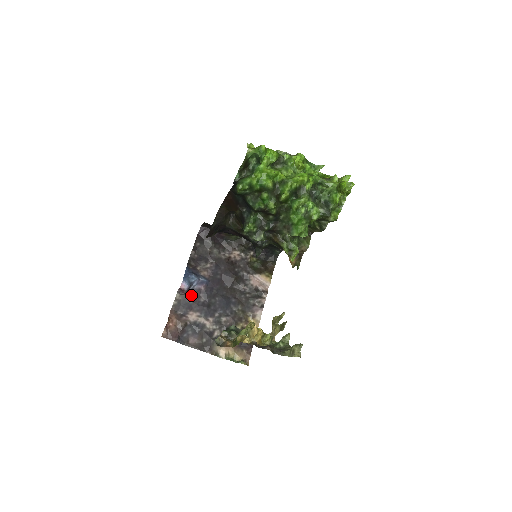
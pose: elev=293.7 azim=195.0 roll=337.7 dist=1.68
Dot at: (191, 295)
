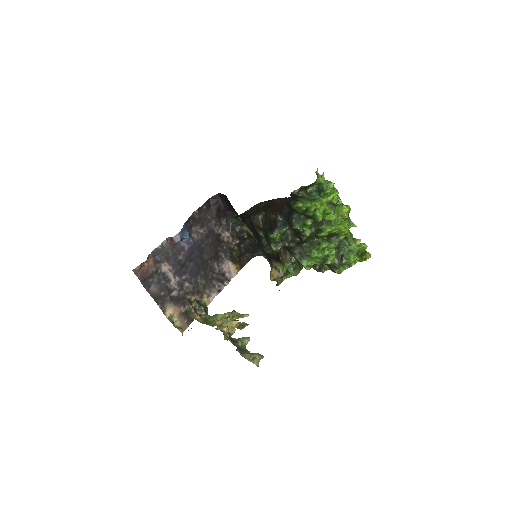
Dot at: (175, 248)
